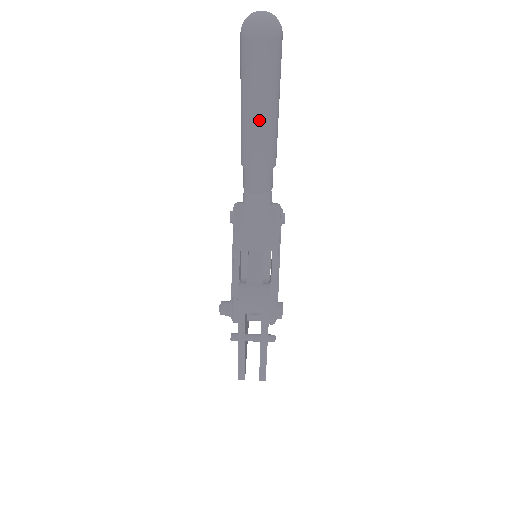
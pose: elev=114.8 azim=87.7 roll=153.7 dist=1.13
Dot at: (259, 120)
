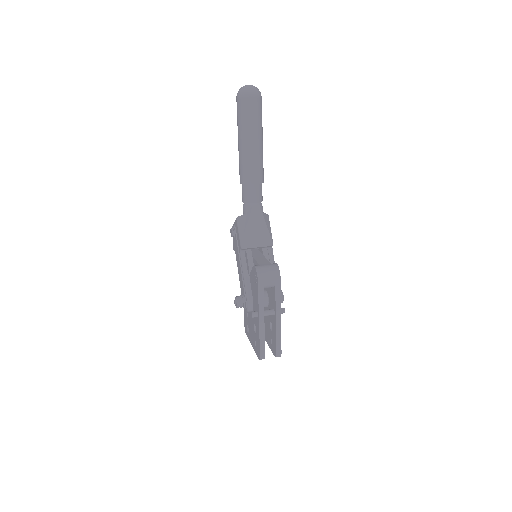
Dot at: (254, 148)
